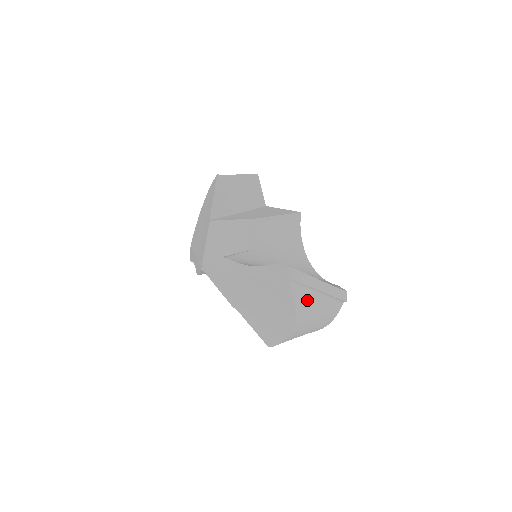
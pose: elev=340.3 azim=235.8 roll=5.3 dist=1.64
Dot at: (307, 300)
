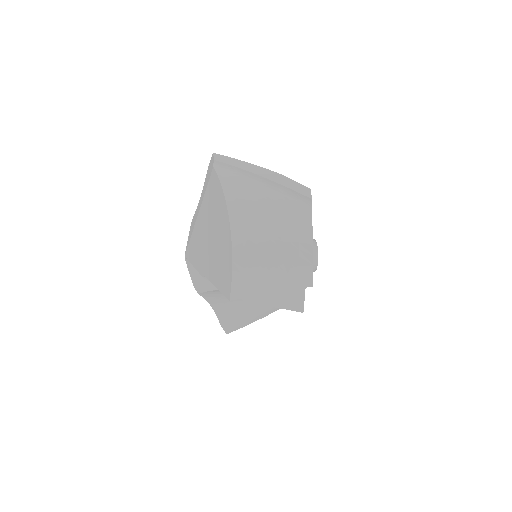
Dot at: (241, 186)
